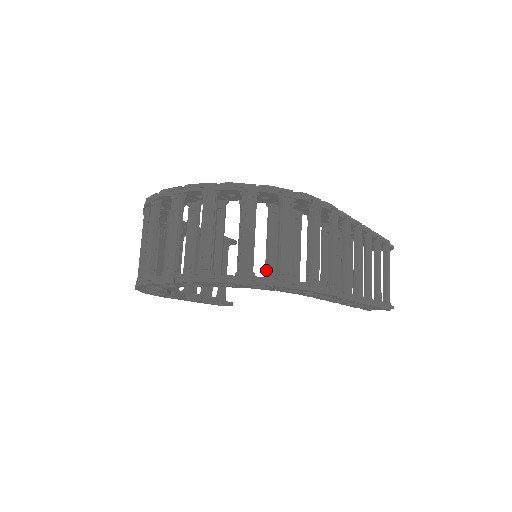
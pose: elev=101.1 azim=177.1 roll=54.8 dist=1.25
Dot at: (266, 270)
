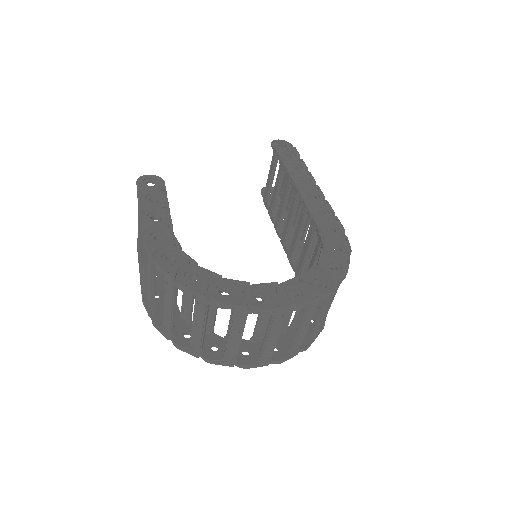
Dot at: occluded
